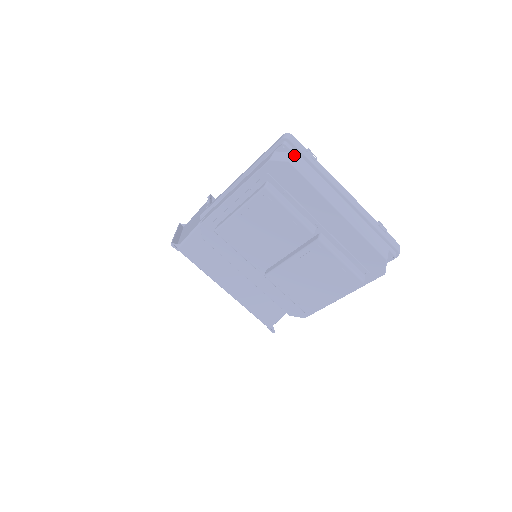
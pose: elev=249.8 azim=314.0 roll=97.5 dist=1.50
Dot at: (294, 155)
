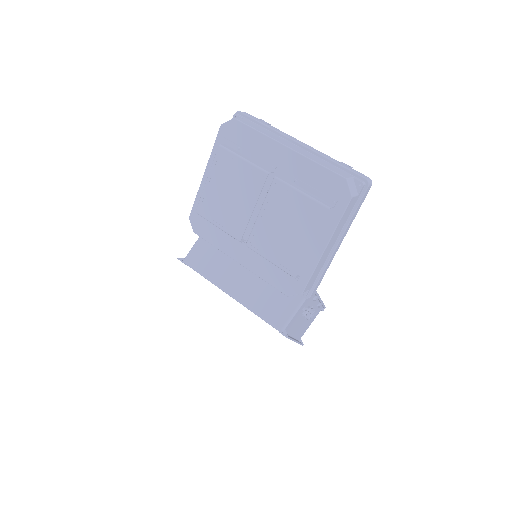
Dot at: (243, 119)
